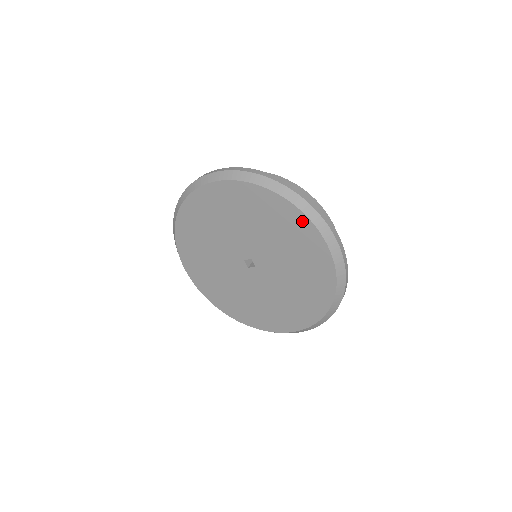
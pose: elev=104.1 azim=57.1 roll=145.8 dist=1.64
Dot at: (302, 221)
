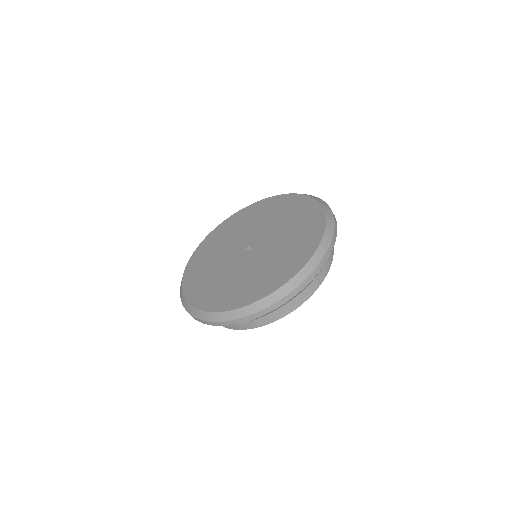
Dot at: (320, 223)
